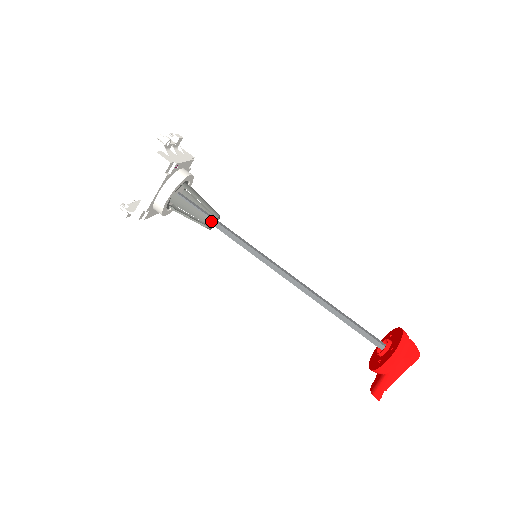
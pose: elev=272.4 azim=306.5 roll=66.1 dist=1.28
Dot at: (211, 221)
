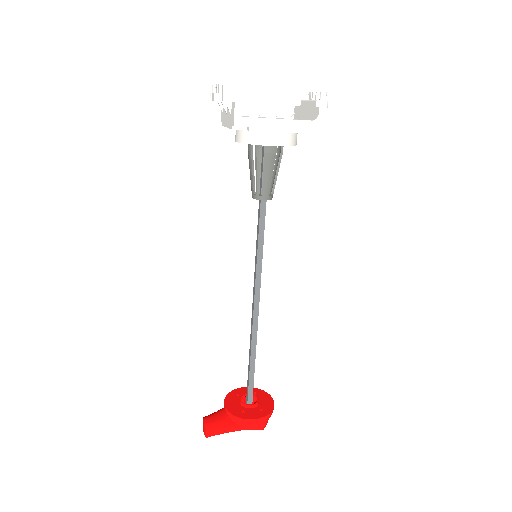
Dot at: (268, 197)
